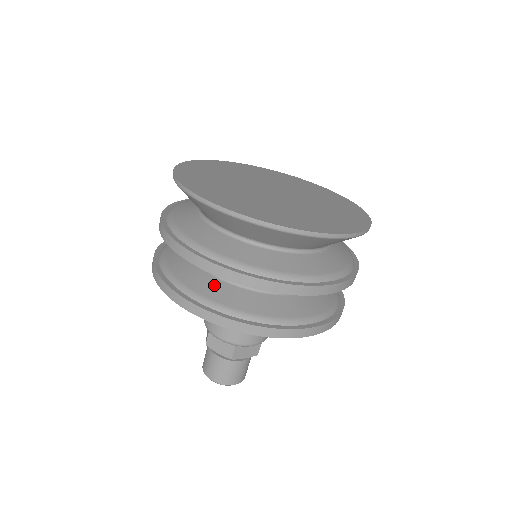
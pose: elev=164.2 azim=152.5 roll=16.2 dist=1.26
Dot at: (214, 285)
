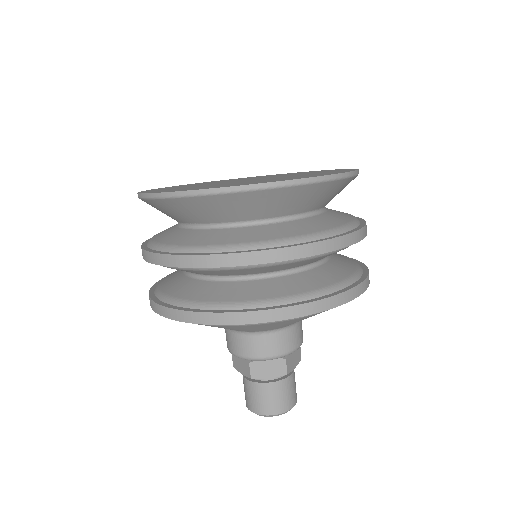
Dot at: (181, 283)
